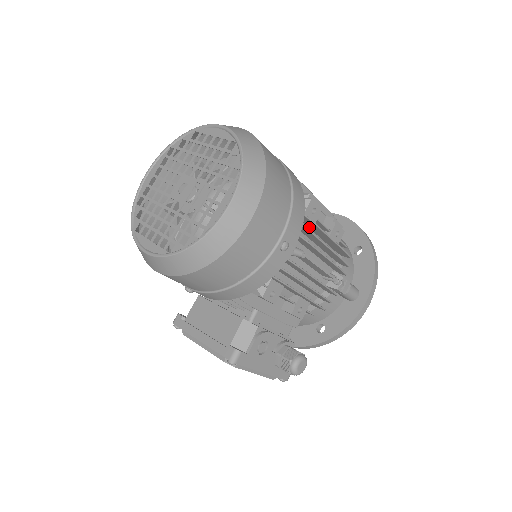
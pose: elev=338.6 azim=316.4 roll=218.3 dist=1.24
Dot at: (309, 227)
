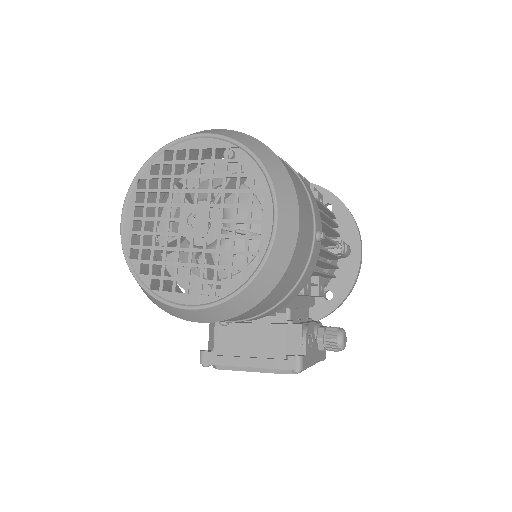
Dot at: occluded
